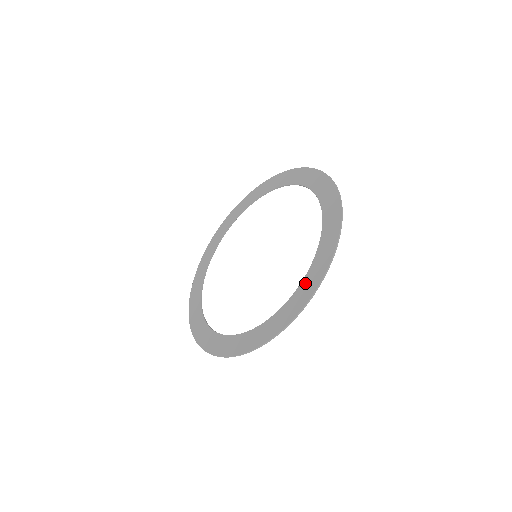
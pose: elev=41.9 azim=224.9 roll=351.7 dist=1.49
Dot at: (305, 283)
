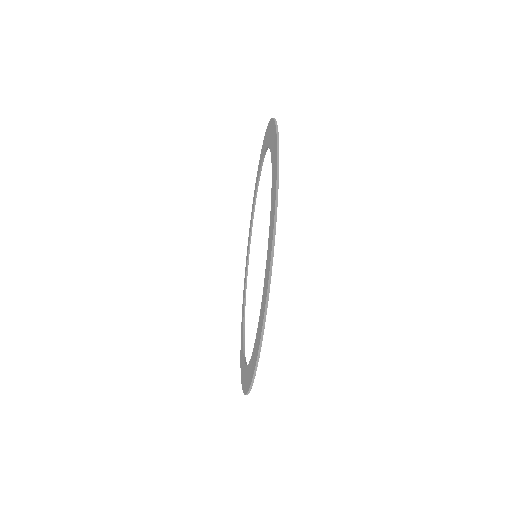
Dot at: (272, 149)
